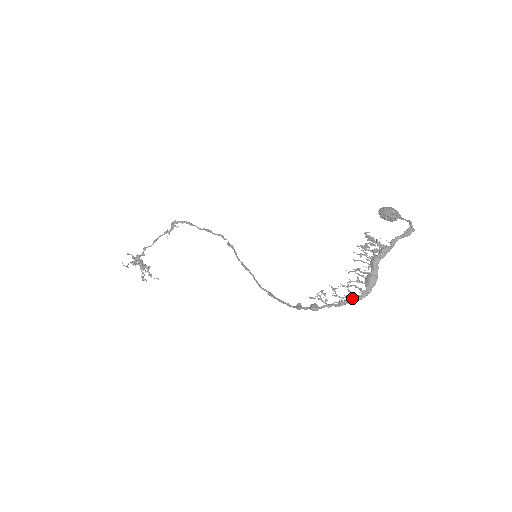
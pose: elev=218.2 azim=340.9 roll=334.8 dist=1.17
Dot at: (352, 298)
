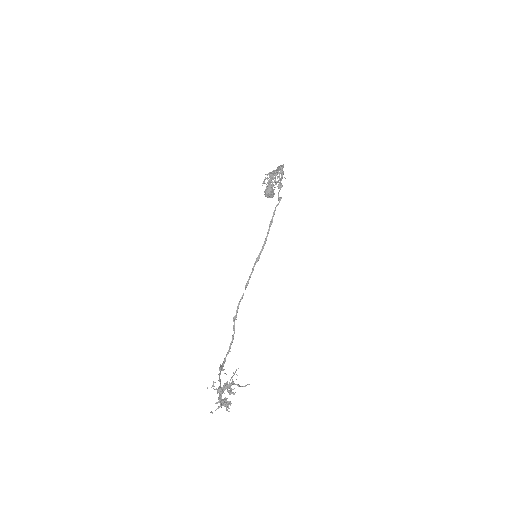
Dot at: (282, 169)
